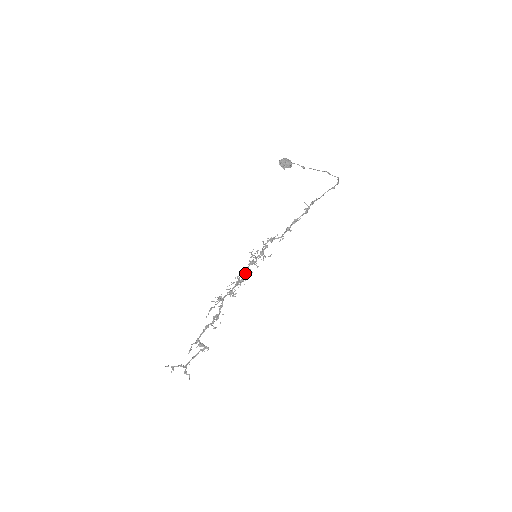
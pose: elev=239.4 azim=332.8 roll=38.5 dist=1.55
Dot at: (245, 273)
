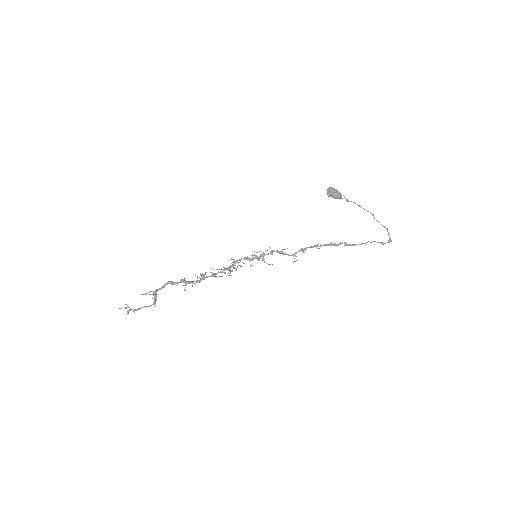
Dot at: (234, 261)
